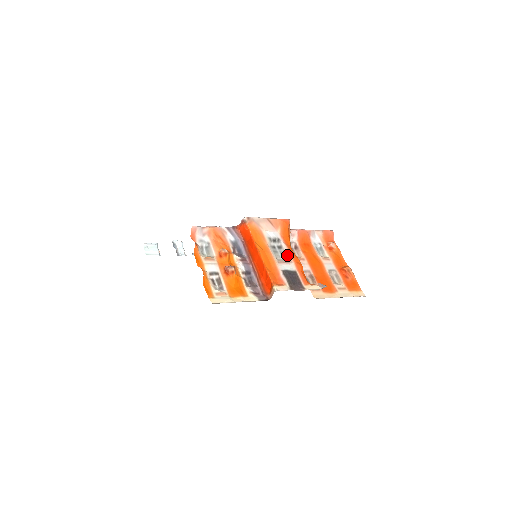
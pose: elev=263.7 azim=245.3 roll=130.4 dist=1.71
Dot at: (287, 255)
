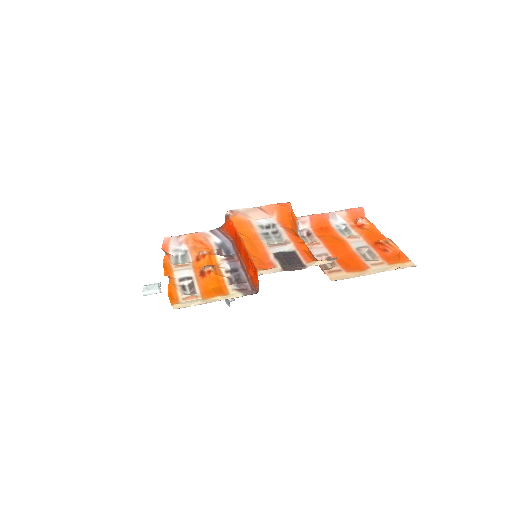
Dot at: (284, 237)
